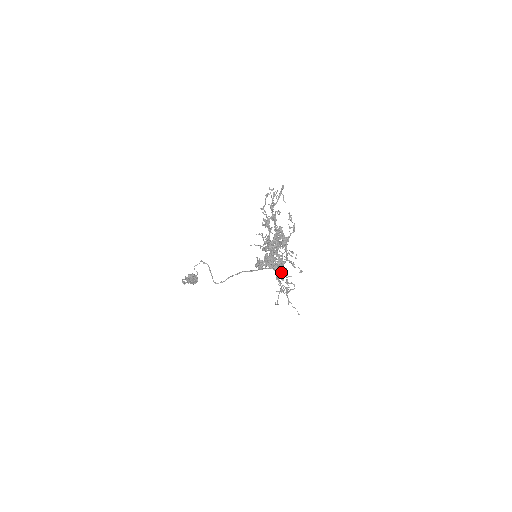
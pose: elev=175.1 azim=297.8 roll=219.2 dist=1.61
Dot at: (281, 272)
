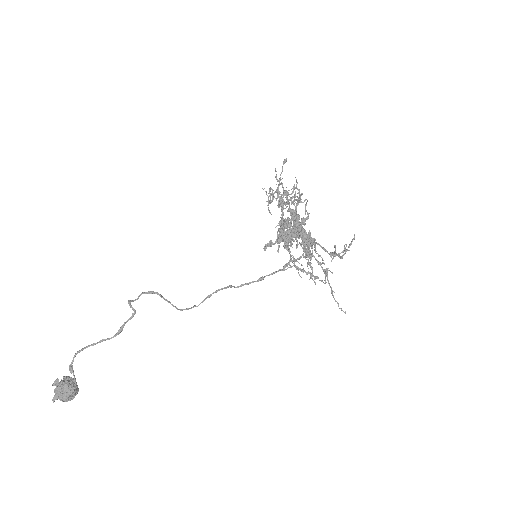
Dot at: (309, 255)
